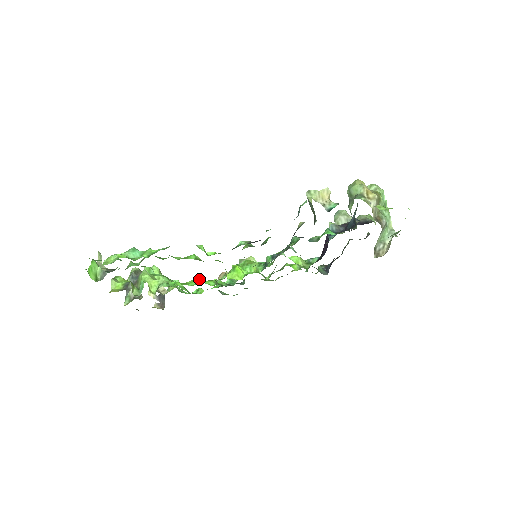
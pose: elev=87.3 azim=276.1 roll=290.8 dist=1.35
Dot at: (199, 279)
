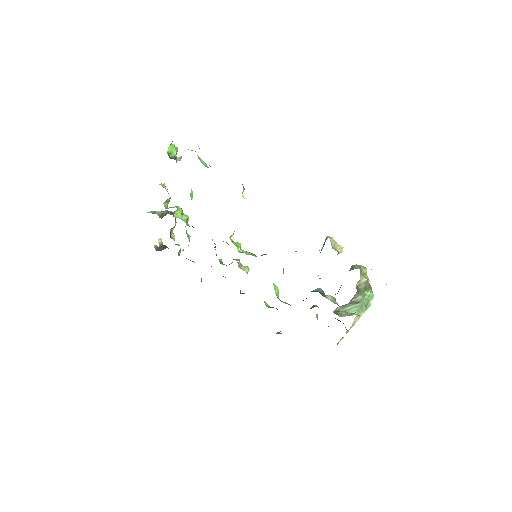
Dot at: occluded
